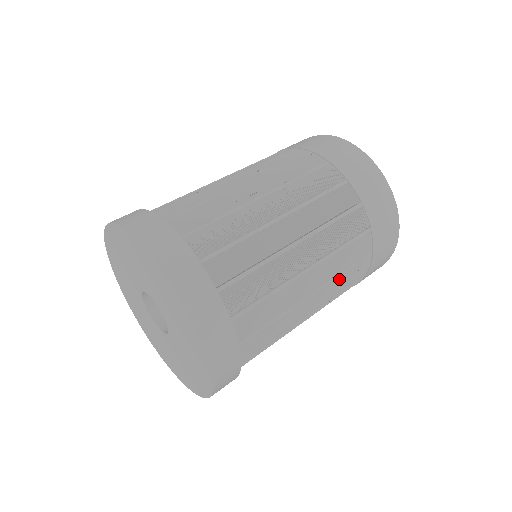
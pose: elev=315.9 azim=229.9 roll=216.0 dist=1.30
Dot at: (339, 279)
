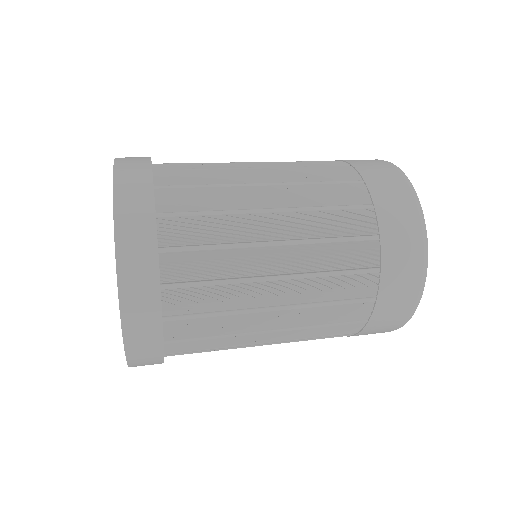
Dot at: (324, 281)
